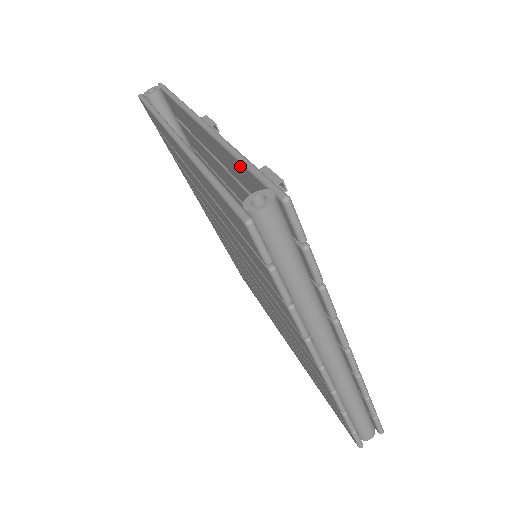
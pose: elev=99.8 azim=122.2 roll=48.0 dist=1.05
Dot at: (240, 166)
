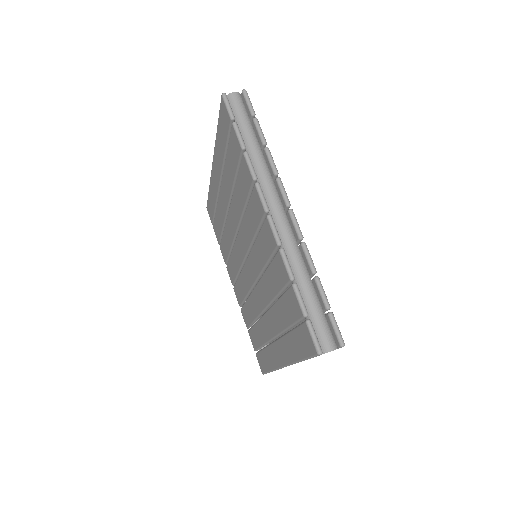
Dot at: occluded
